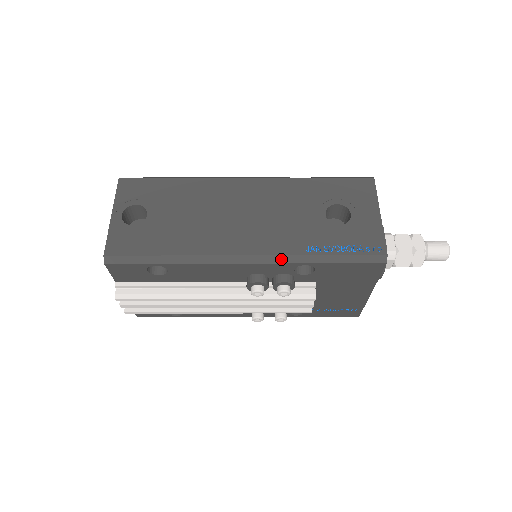
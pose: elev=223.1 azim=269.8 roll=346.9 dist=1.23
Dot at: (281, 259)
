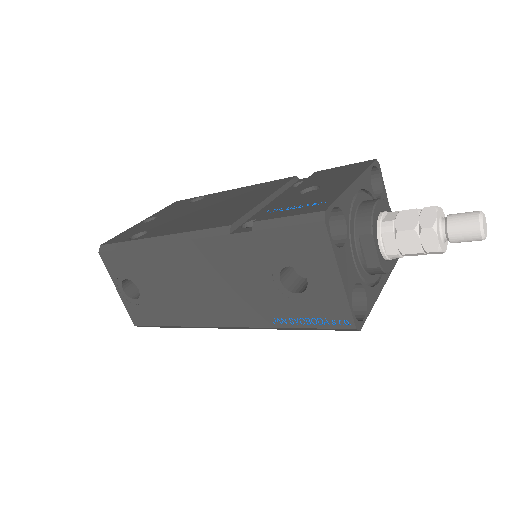
Dot at: (256, 328)
